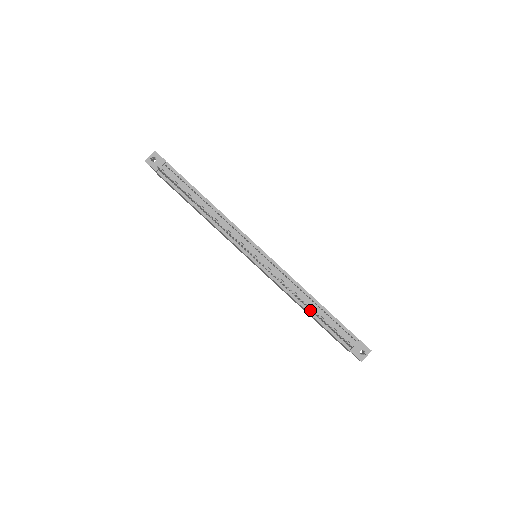
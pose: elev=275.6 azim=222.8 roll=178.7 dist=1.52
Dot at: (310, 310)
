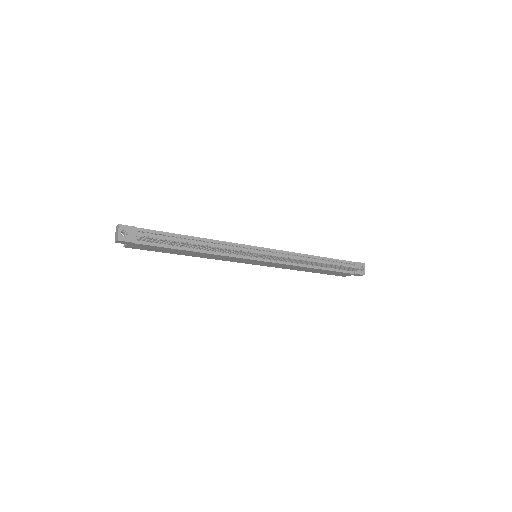
Dot at: (319, 266)
